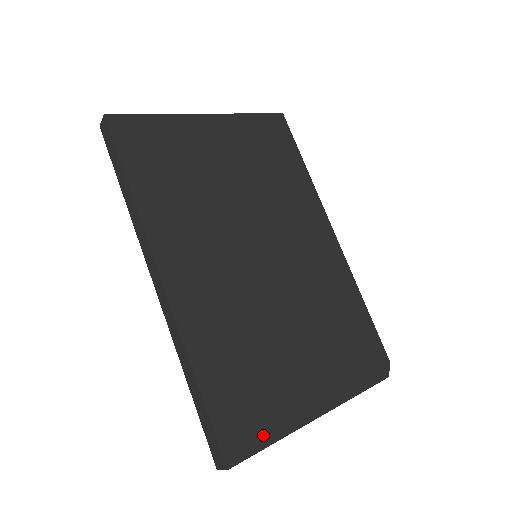
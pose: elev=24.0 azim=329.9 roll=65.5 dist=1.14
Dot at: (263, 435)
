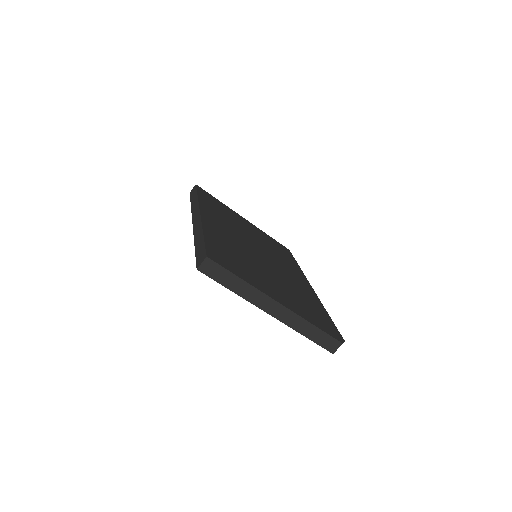
Dot at: (236, 272)
